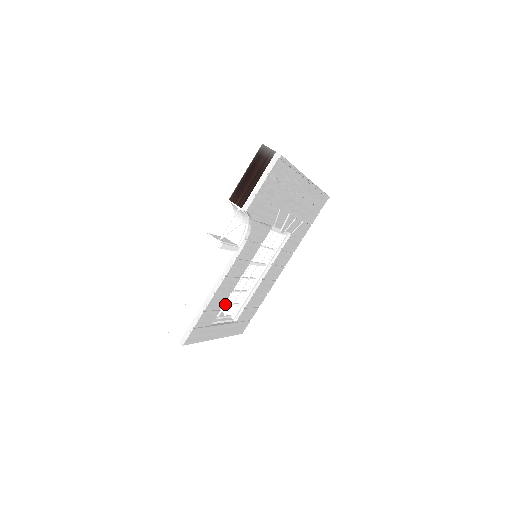
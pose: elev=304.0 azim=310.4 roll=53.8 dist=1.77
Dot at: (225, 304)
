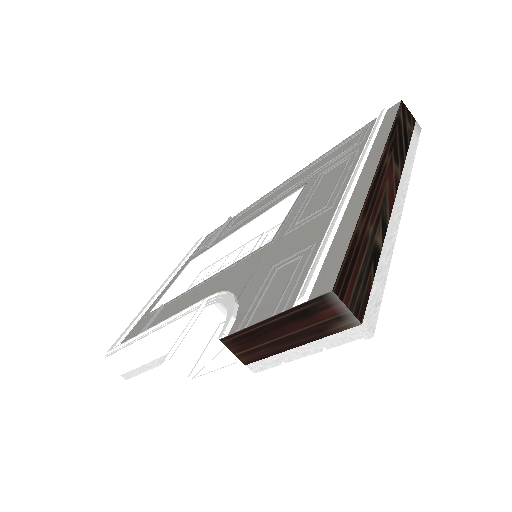
Dot at: occluded
